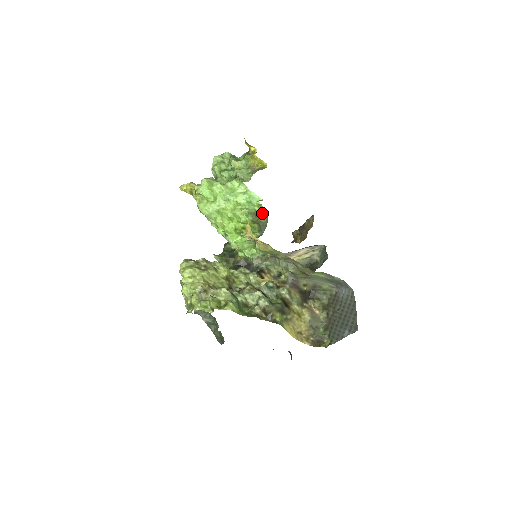
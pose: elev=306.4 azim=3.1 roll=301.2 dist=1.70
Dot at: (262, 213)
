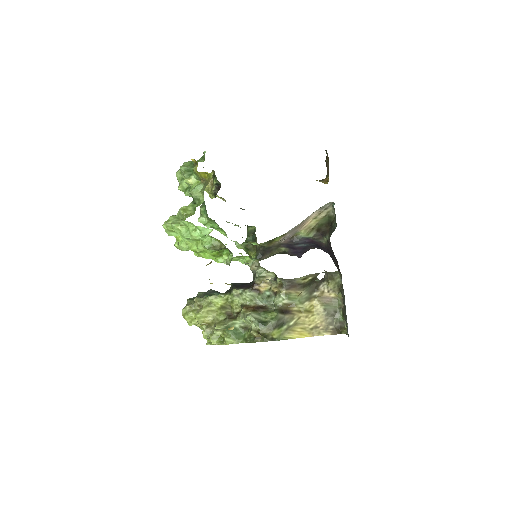
Dot at: (220, 241)
